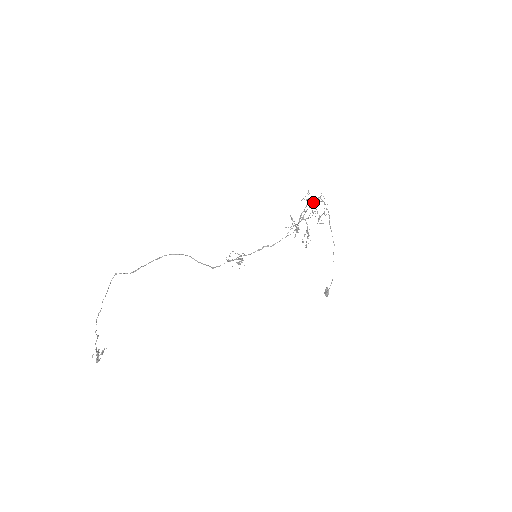
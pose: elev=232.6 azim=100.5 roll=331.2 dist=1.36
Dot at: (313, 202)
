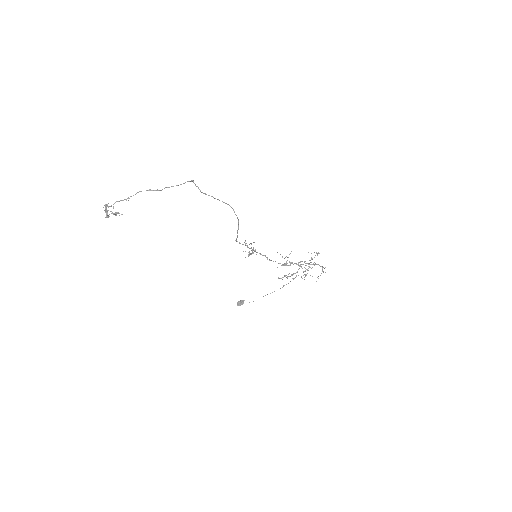
Dot at: occluded
